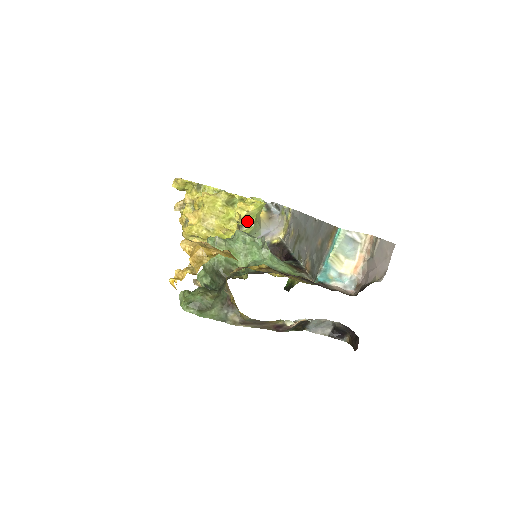
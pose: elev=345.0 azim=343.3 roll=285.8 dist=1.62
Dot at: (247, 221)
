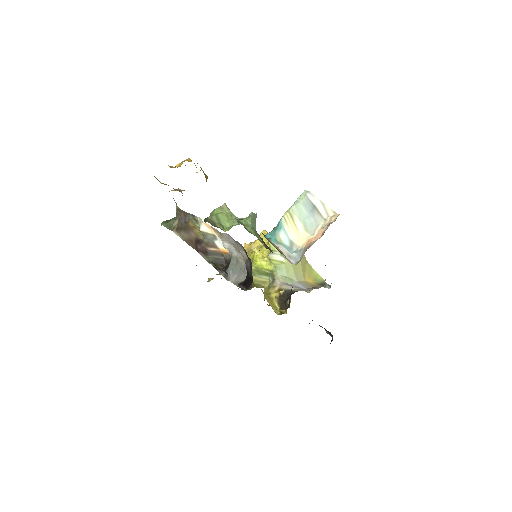
Dot at: occluded
